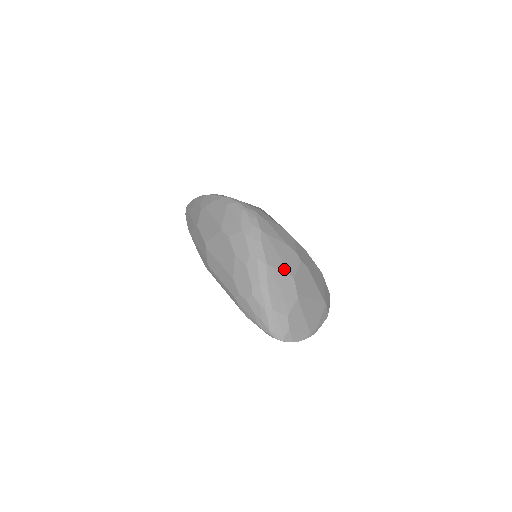
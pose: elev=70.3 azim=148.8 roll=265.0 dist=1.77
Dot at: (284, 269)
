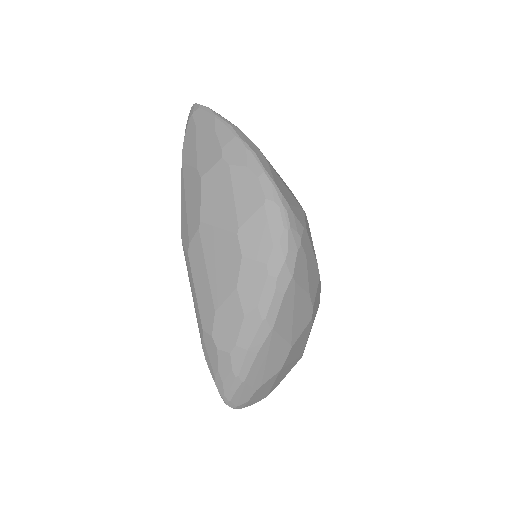
Dot at: (288, 335)
